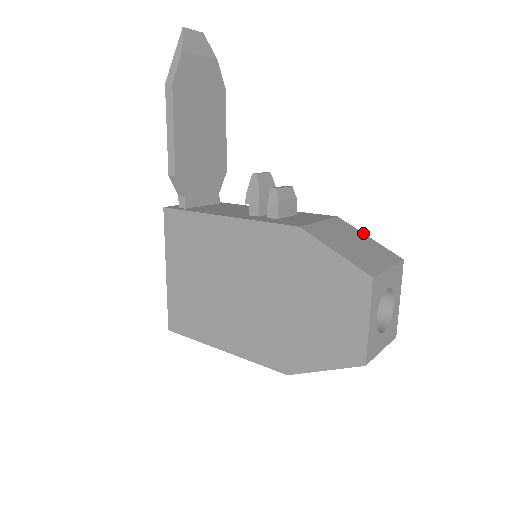
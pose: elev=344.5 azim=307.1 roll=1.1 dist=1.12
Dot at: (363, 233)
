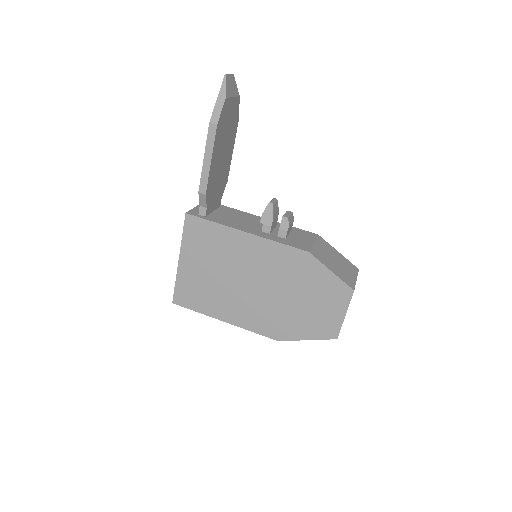
Dot at: (335, 249)
